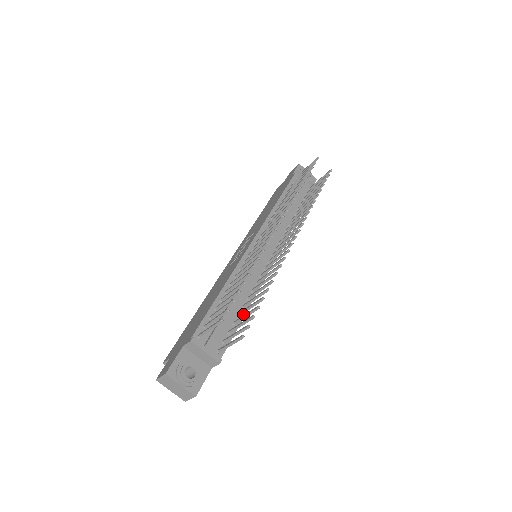
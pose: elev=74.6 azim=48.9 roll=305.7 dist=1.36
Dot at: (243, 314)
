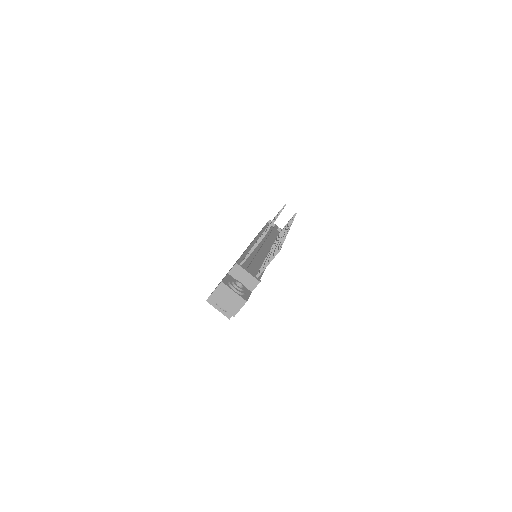
Dot at: occluded
